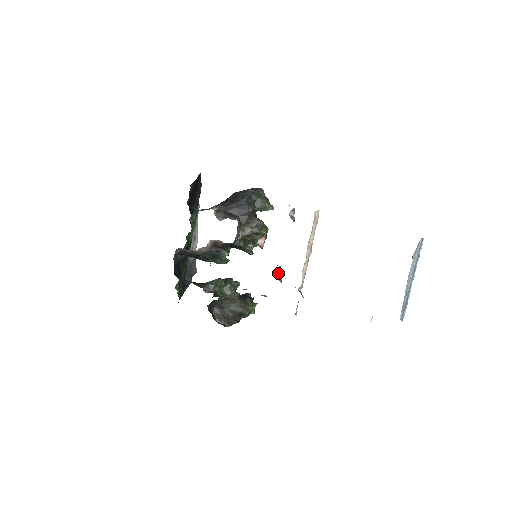
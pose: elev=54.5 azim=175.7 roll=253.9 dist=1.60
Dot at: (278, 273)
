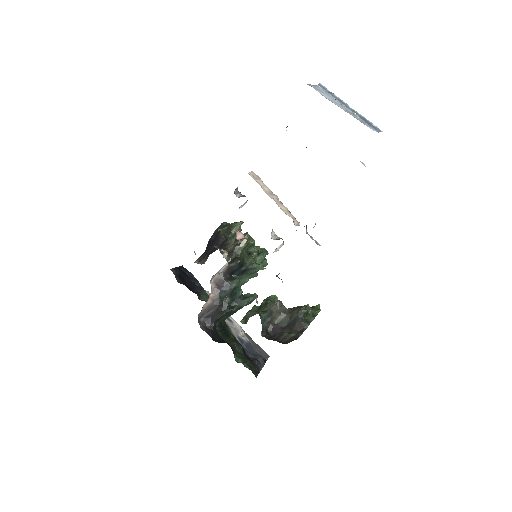
Dot at: (272, 238)
